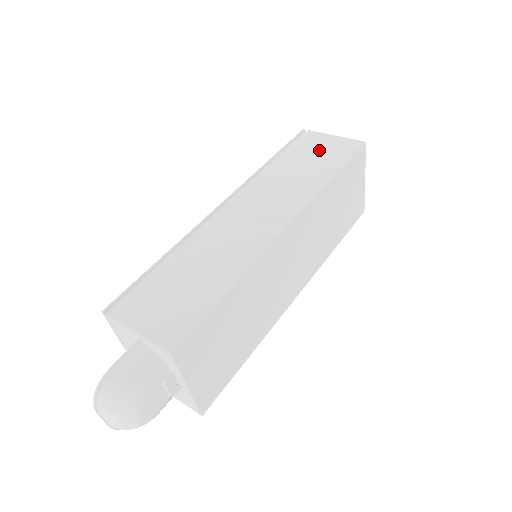
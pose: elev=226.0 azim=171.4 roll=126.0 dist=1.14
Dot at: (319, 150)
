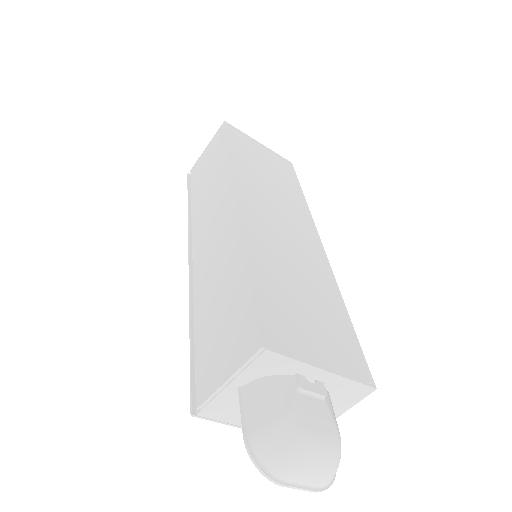
Dot at: (207, 162)
